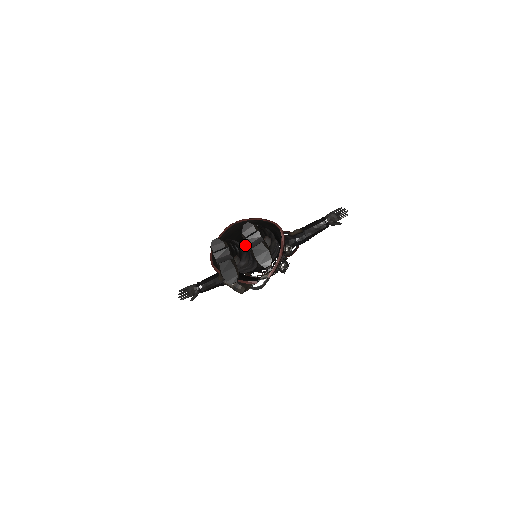
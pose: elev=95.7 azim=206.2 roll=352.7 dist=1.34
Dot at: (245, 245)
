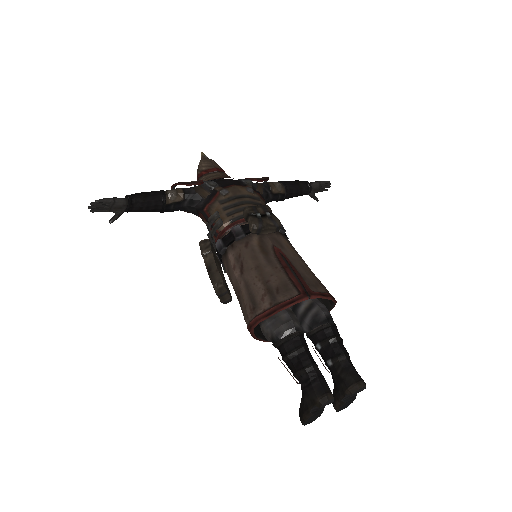
Dot at: occluded
